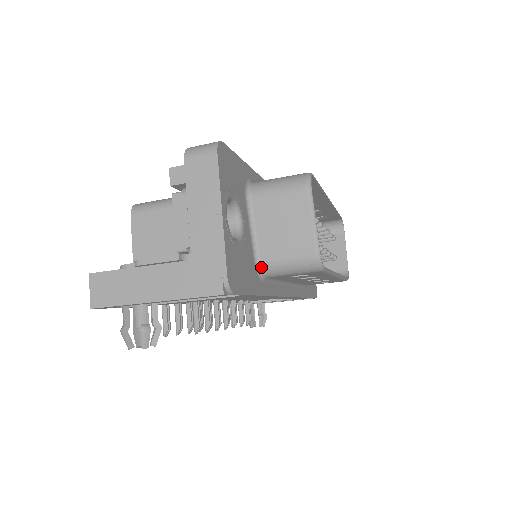
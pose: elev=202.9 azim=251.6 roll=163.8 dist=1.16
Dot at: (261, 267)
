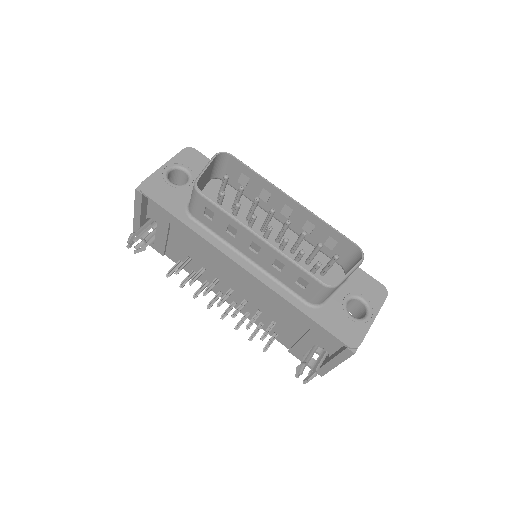
Dot at: (189, 206)
